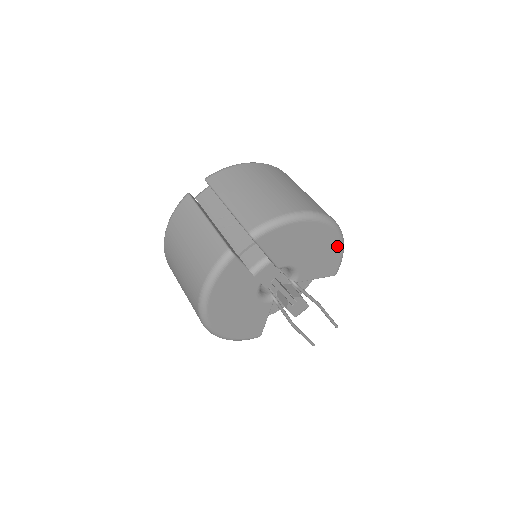
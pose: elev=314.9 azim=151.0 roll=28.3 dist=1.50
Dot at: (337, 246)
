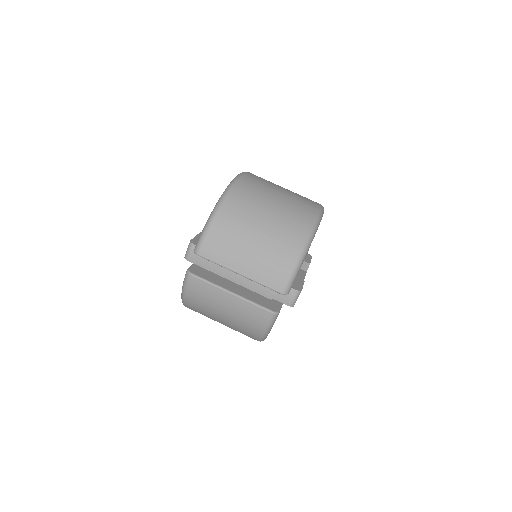
Dot at: occluded
